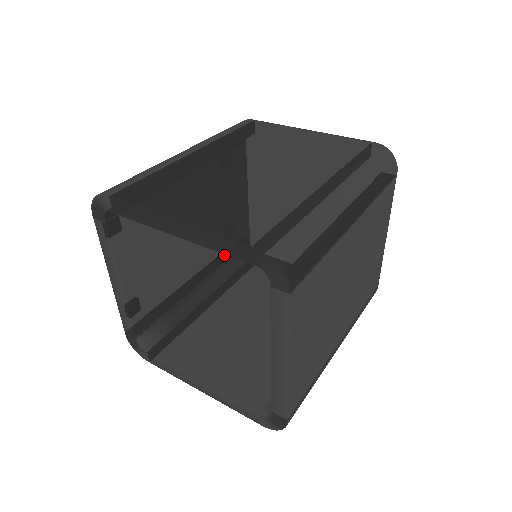
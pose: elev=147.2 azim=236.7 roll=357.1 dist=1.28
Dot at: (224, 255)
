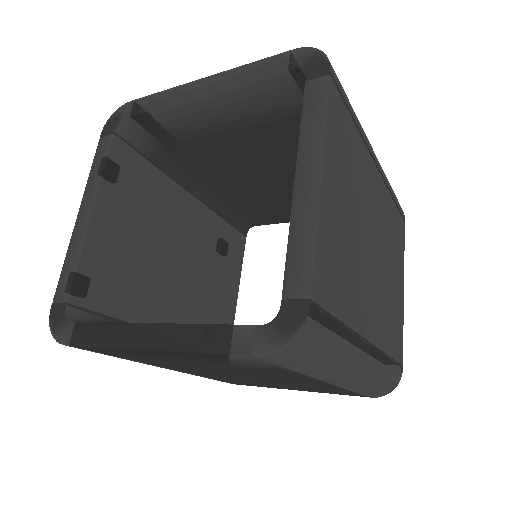
Dot at: occluded
